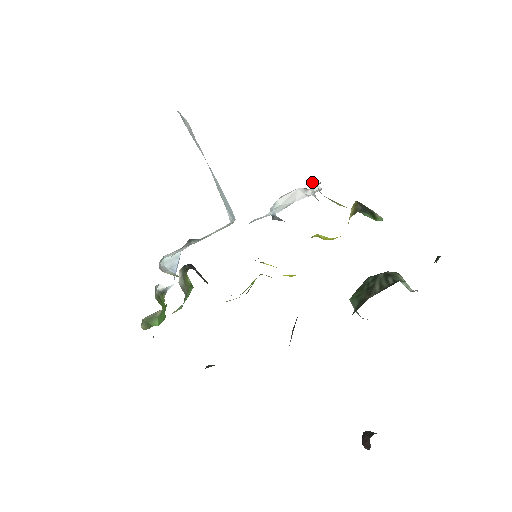
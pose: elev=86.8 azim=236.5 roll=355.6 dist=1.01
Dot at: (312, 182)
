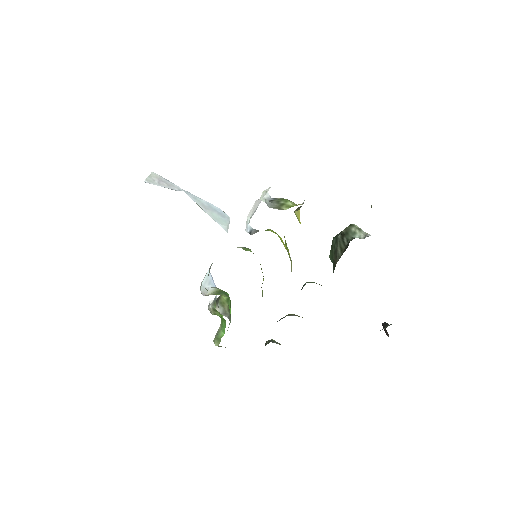
Dot at: (262, 194)
